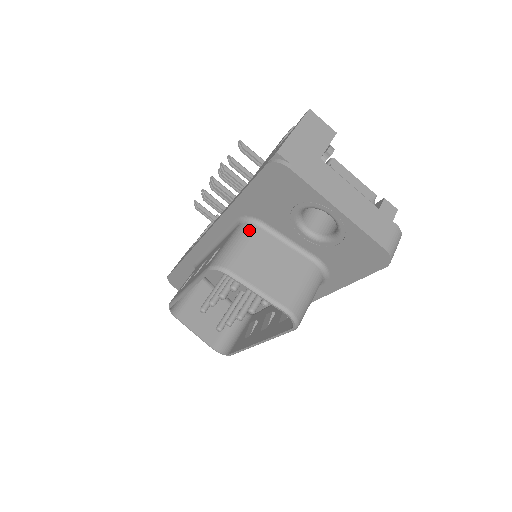
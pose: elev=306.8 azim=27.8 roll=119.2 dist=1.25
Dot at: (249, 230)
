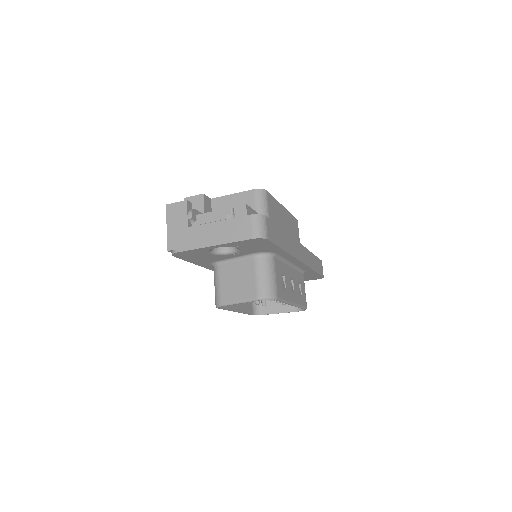
Dot at: (216, 271)
